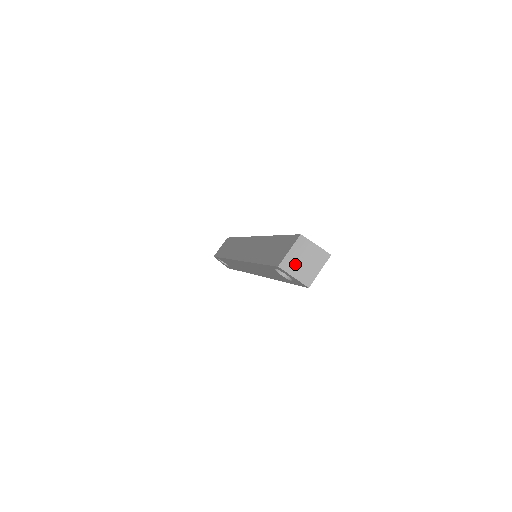
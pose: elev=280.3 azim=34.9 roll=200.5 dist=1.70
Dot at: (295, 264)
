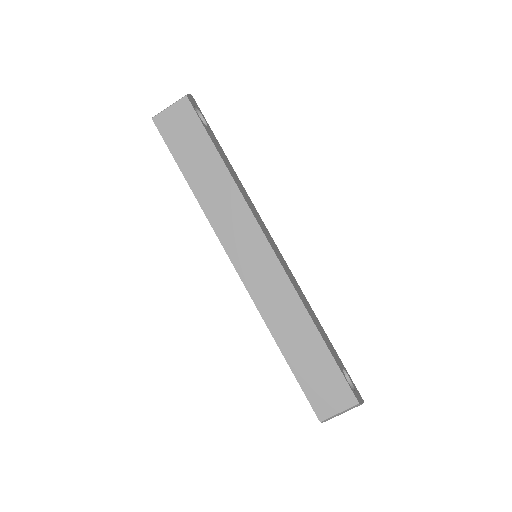
Dot at: occluded
